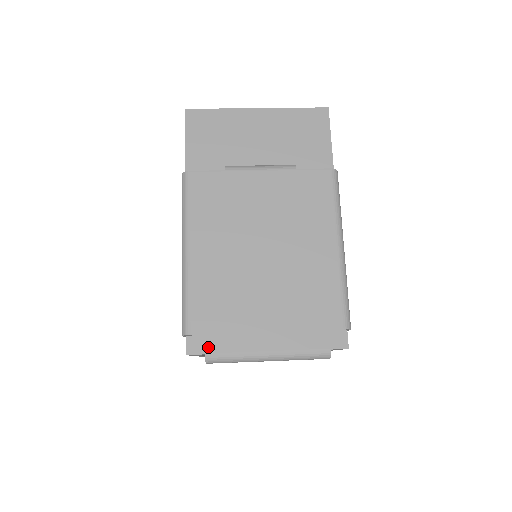
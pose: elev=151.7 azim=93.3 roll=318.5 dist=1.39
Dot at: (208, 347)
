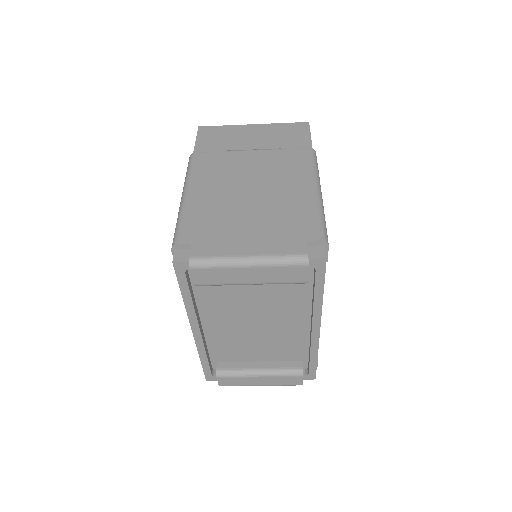
Dot at: (193, 252)
